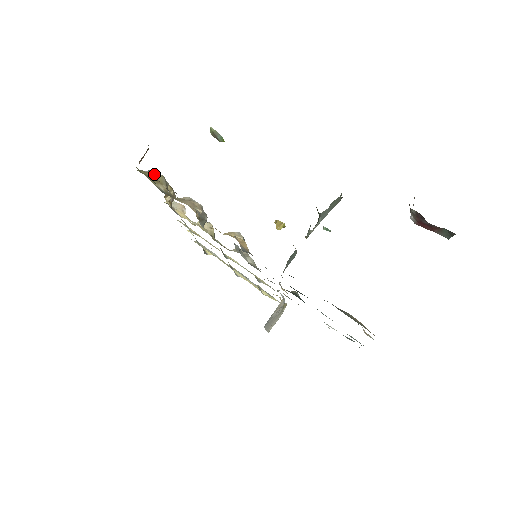
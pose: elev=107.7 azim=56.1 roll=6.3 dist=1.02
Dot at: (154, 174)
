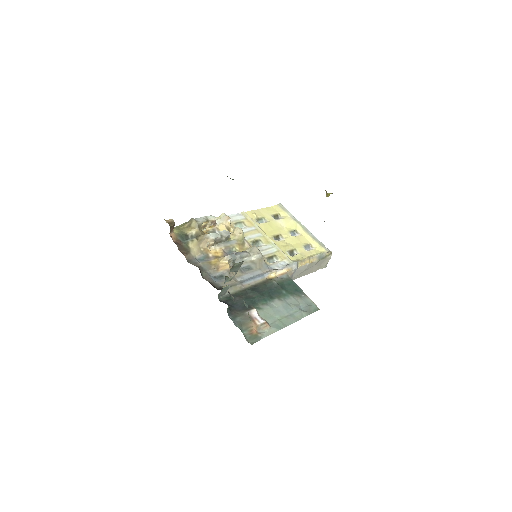
Dot at: (191, 223)
